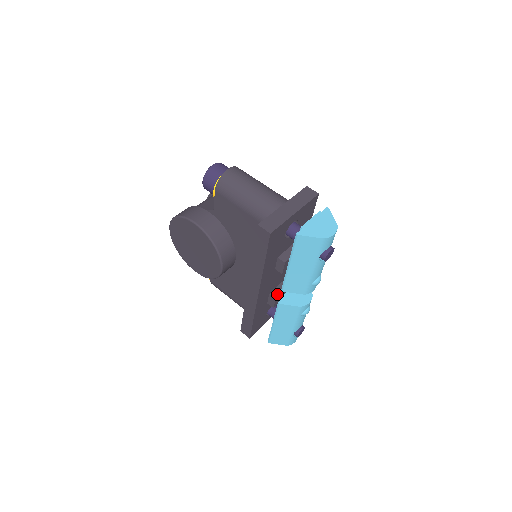
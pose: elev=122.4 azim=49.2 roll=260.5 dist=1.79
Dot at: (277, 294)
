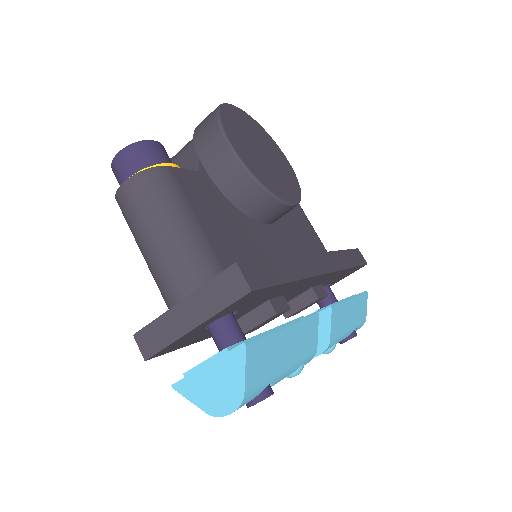
Dot at: (289, 311)
